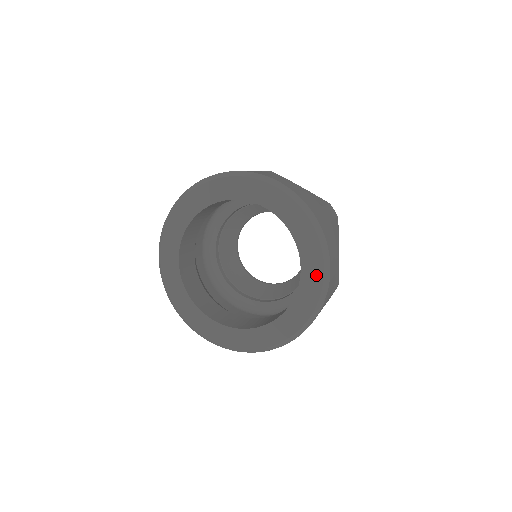
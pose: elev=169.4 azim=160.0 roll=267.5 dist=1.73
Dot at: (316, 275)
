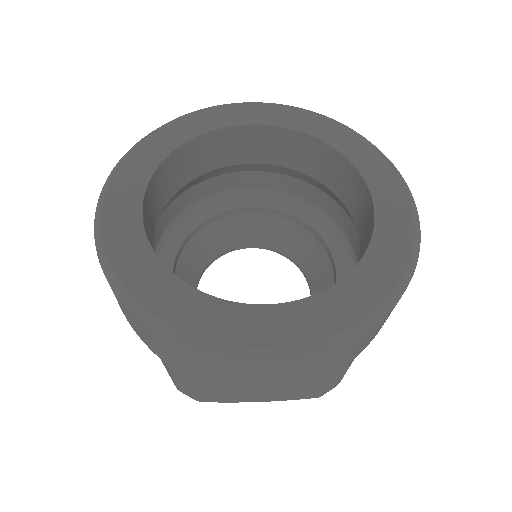
Dot at: (390, 267)
